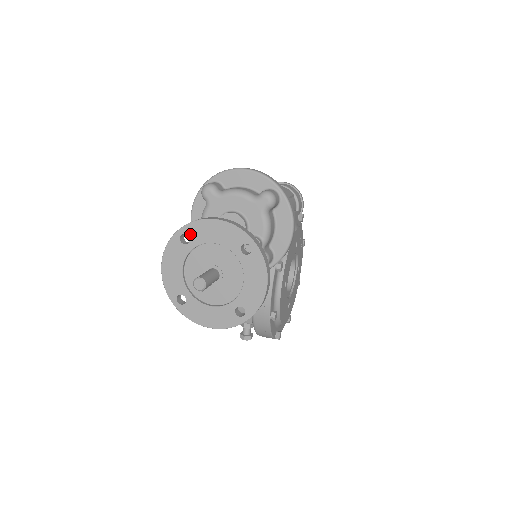
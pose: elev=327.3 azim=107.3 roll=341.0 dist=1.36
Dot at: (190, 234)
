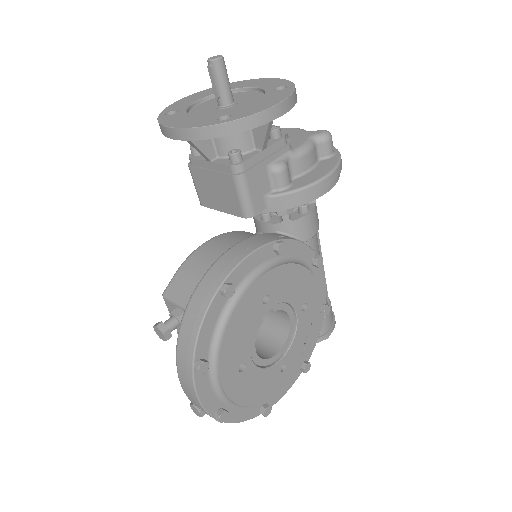
Dot at: (235, 85)
